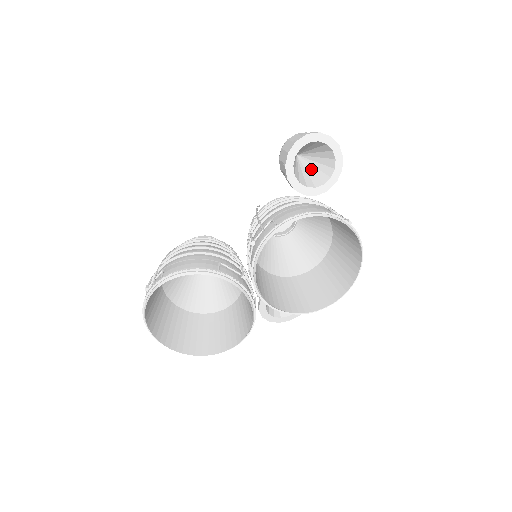
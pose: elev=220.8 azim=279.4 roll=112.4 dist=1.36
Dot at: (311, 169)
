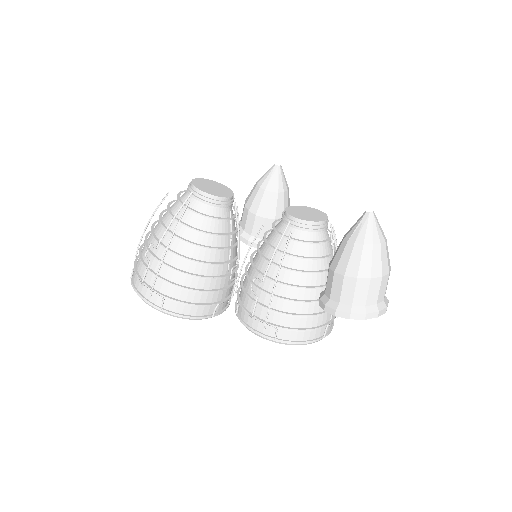
Dot at: occluded
